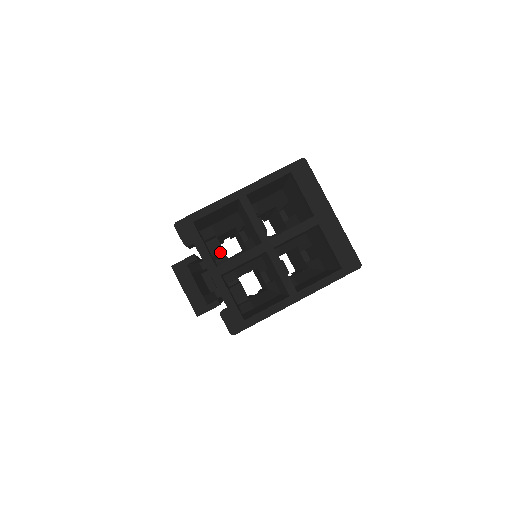
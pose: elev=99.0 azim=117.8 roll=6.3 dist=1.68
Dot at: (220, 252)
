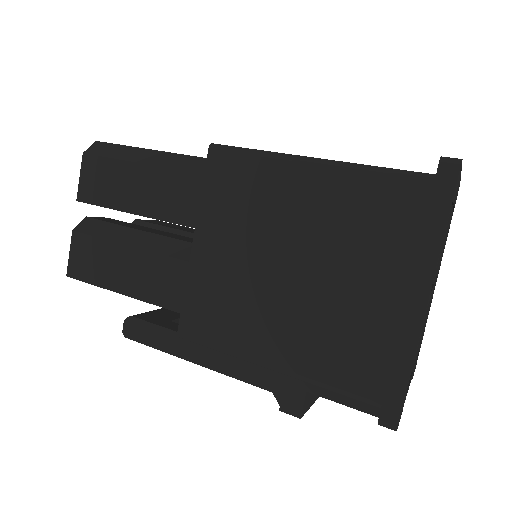
Dot at: occluded
